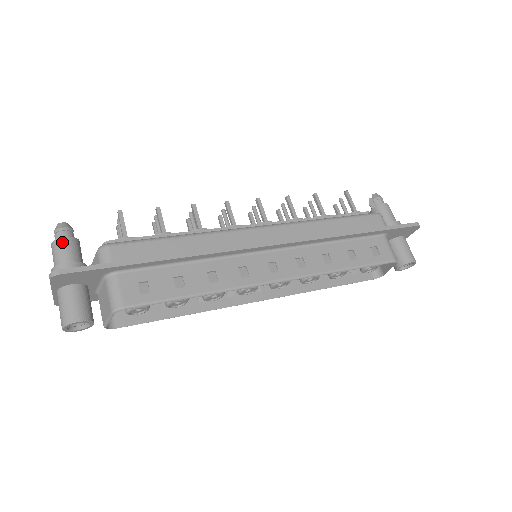
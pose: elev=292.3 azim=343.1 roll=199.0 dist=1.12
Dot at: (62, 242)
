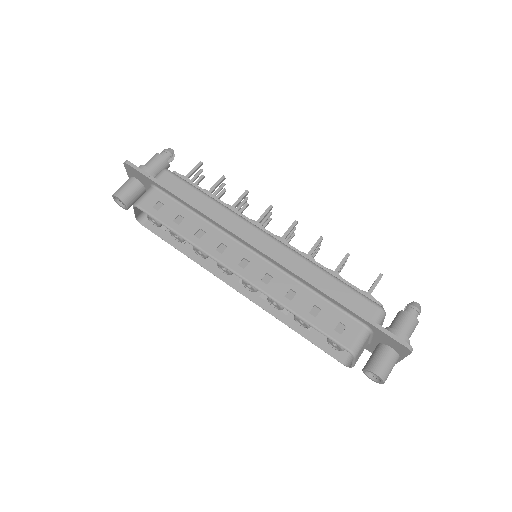
Dot at: (157, 156)
